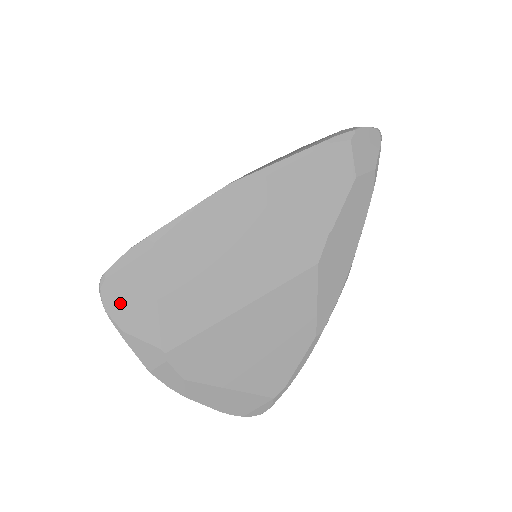
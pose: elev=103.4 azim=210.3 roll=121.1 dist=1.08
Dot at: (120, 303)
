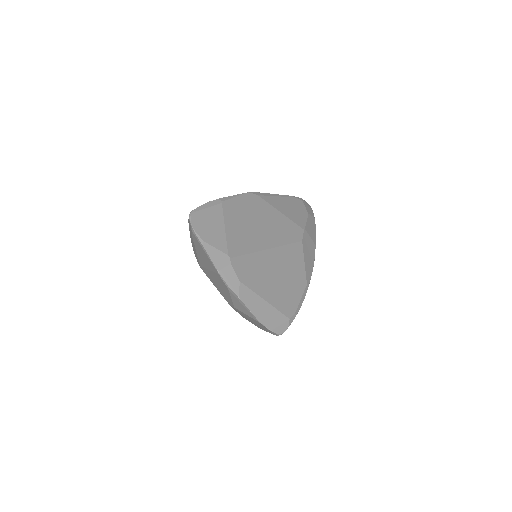
Dot at: (202, 226)
